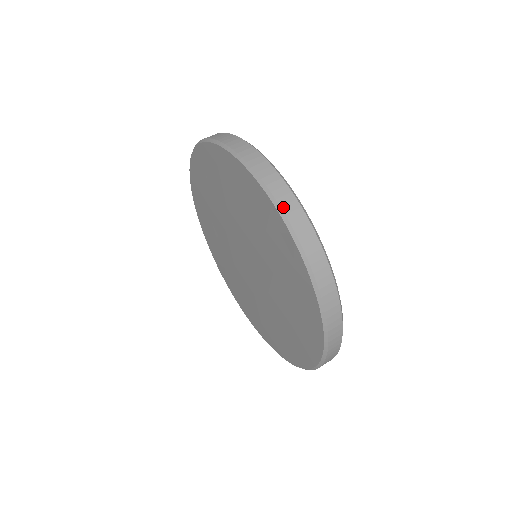
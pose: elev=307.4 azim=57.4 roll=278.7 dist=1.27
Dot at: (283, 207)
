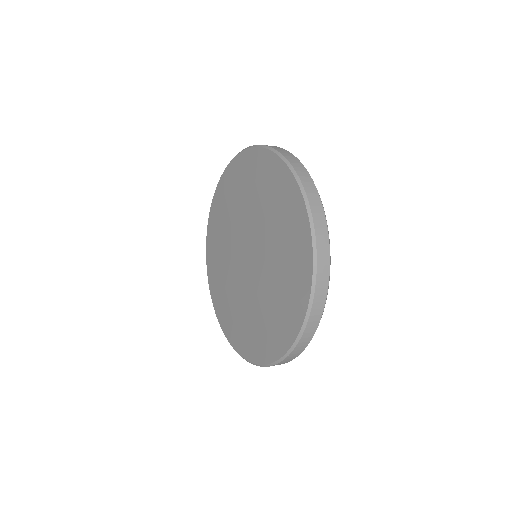
Dot at: (262, 145)
